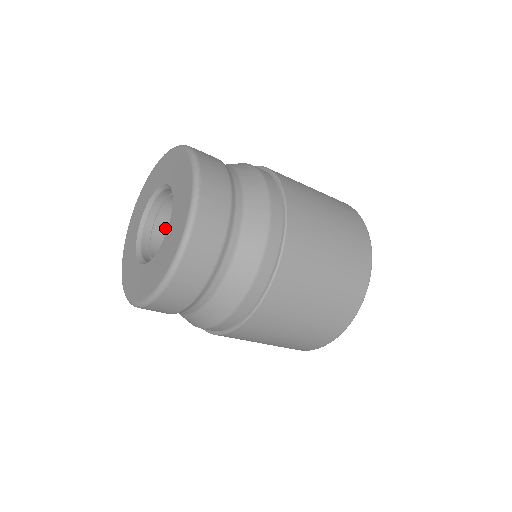
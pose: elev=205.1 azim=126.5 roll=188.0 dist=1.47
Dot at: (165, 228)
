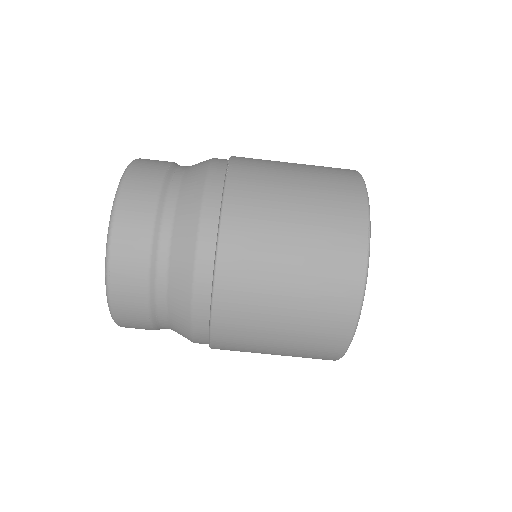
Dot at: occluded
